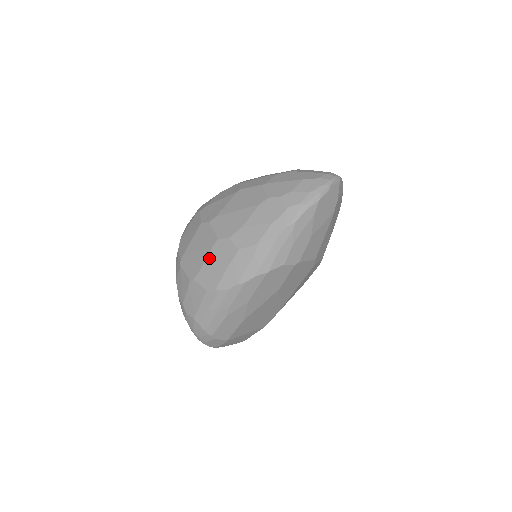
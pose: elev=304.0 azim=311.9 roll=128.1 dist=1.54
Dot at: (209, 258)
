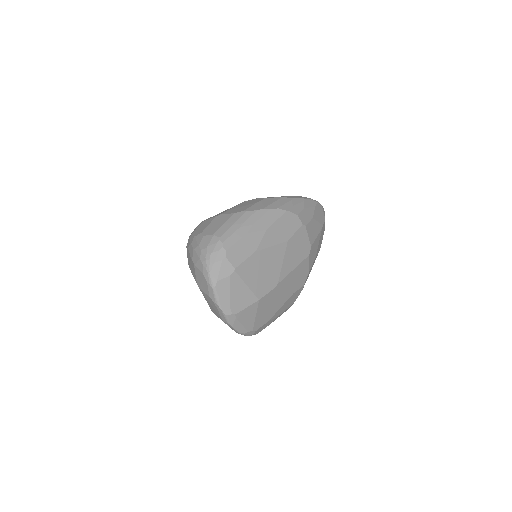
Dot at: (237, 206)
